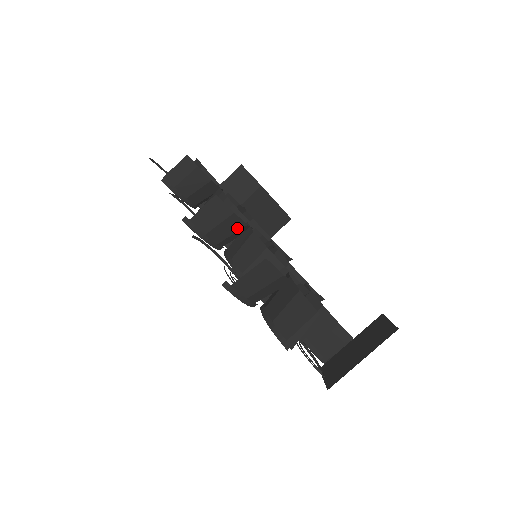
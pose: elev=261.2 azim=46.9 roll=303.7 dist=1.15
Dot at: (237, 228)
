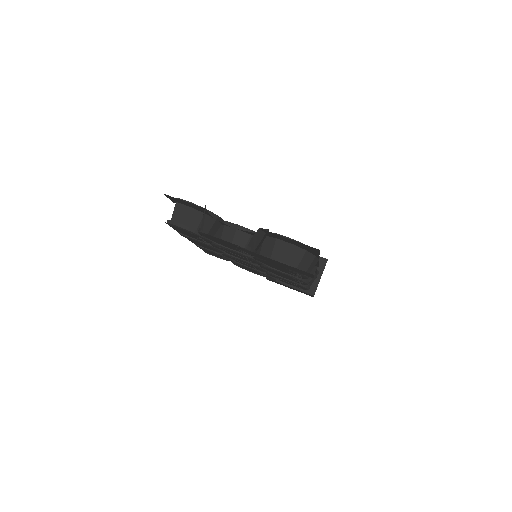
Dot at: occluded
